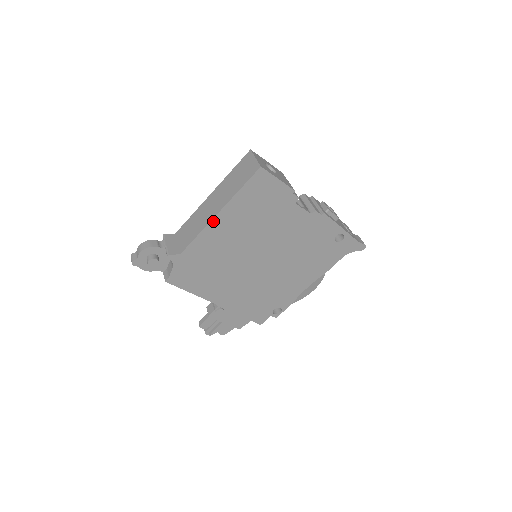
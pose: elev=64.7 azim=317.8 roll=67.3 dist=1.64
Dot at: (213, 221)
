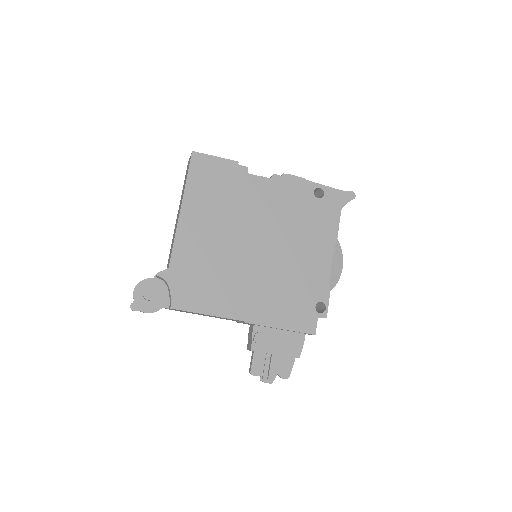
Dot at: (181, 219)
